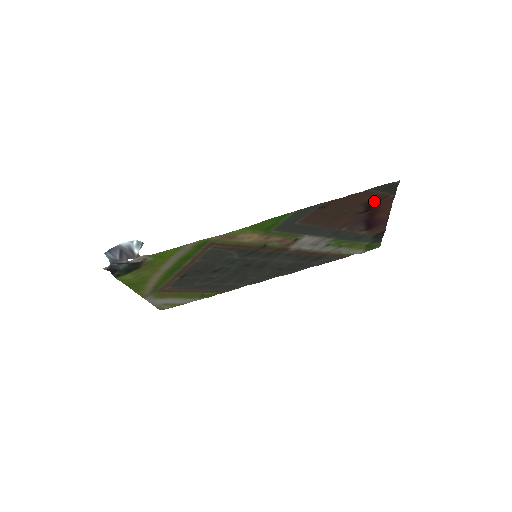
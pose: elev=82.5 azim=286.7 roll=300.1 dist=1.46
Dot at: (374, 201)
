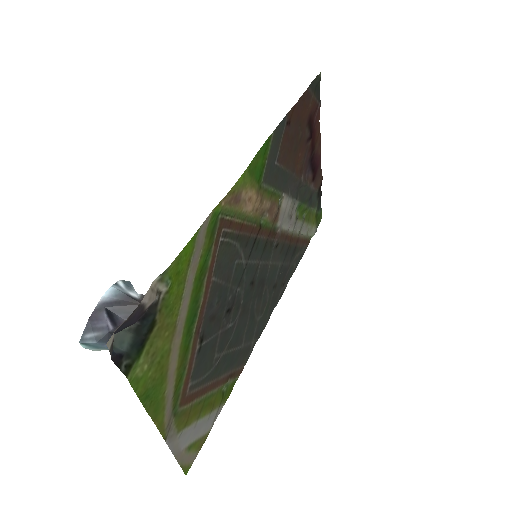
Dot at: (311, 118)
